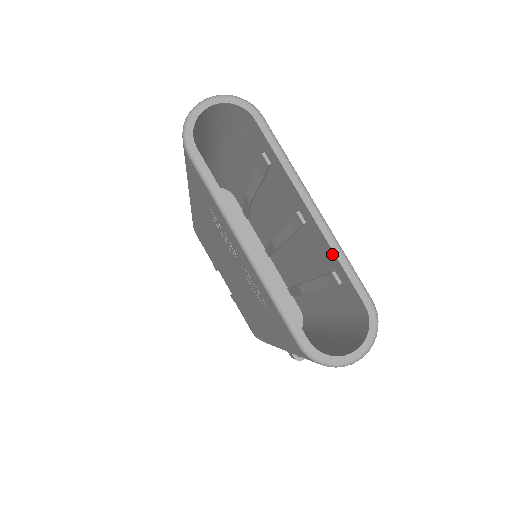
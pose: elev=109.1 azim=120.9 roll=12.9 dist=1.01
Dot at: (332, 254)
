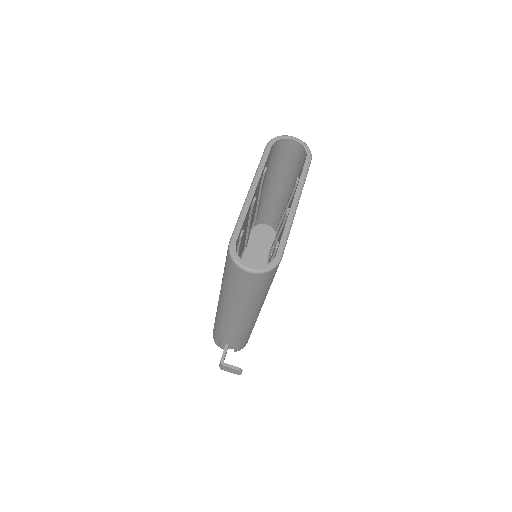
Dot at: (284, 227)
